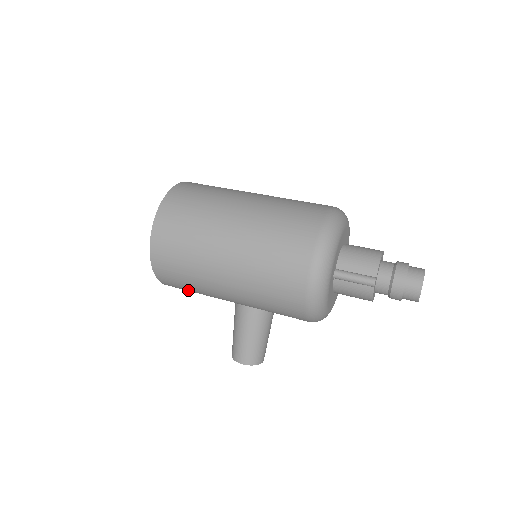
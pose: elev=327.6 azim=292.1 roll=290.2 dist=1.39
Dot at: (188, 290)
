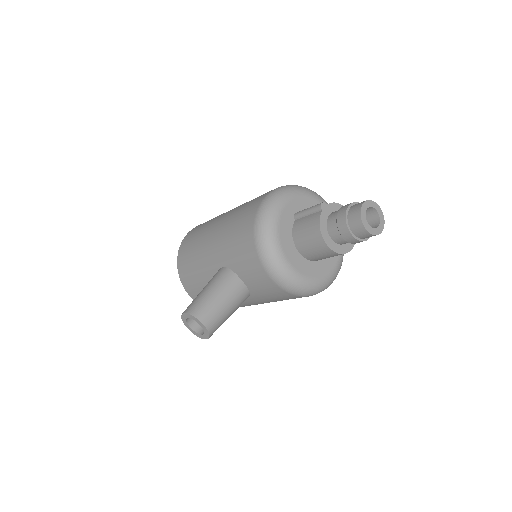
Dot at: (191, 271)
